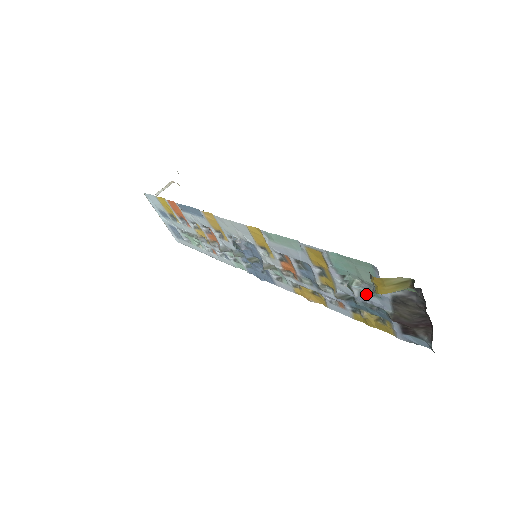
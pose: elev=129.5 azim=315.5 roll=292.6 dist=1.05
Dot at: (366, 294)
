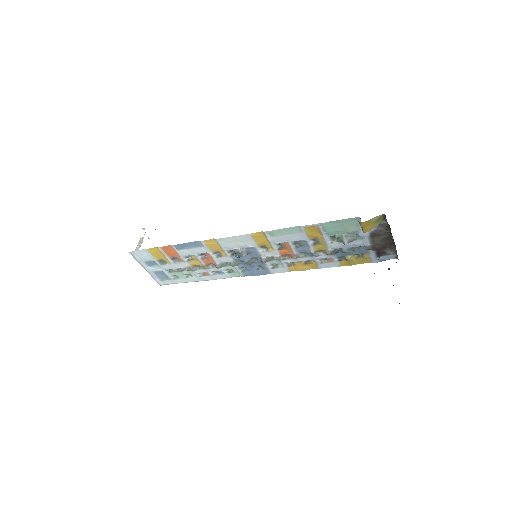
Dot at: (352, 240)
